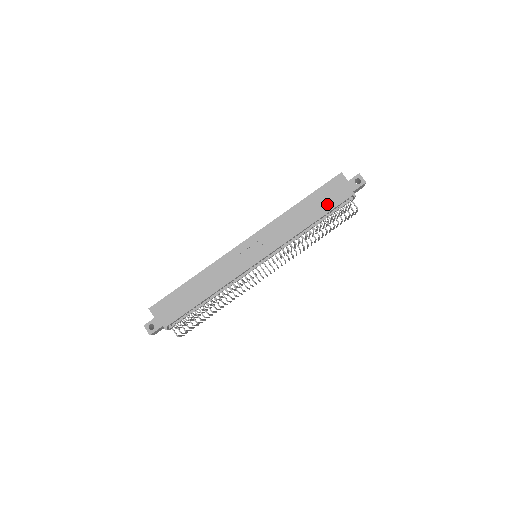
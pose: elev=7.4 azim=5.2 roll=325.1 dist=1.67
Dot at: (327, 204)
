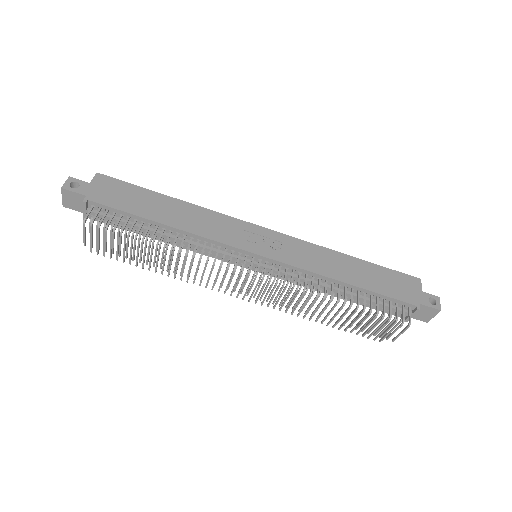
Dot at: (382, 286)
